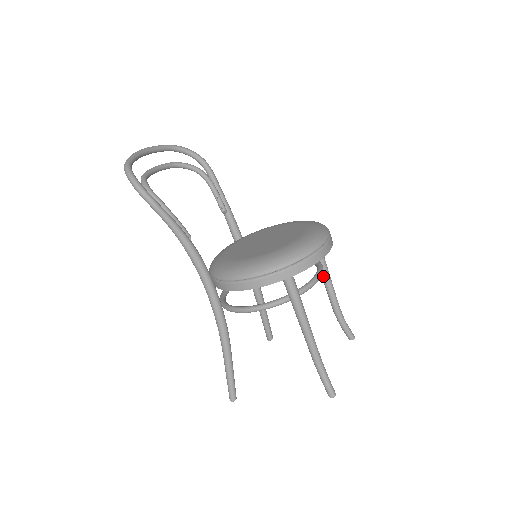
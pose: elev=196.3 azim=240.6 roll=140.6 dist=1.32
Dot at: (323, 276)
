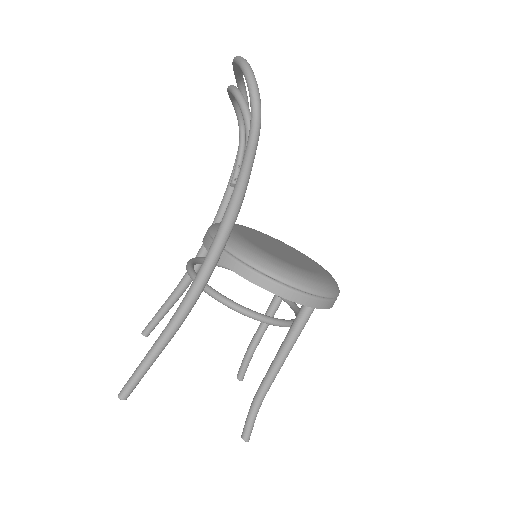
Dot at: (272, 309)
